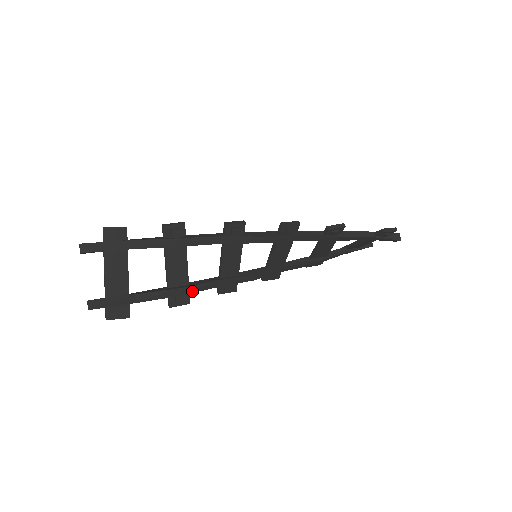
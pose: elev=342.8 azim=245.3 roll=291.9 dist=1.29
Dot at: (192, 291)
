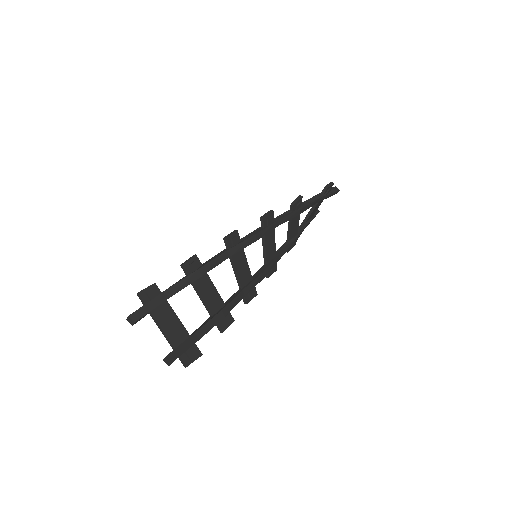
Dot at: (231, 308)
